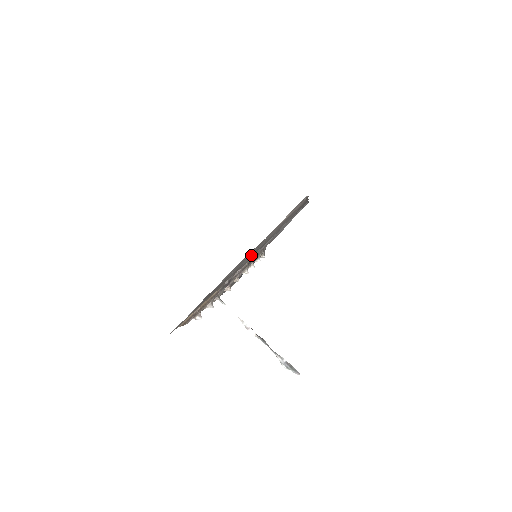
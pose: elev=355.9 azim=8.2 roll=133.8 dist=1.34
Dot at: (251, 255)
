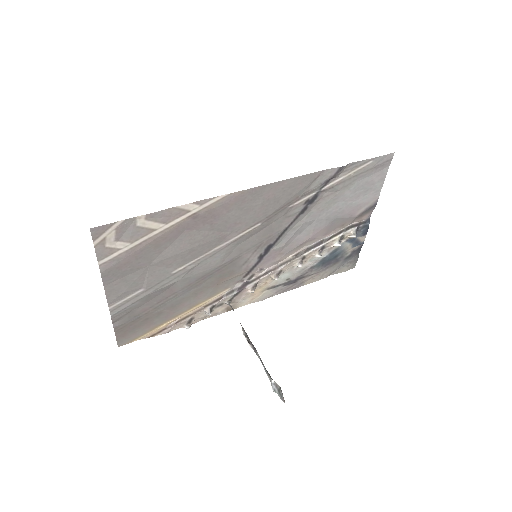
Dot at: (187, 269)
